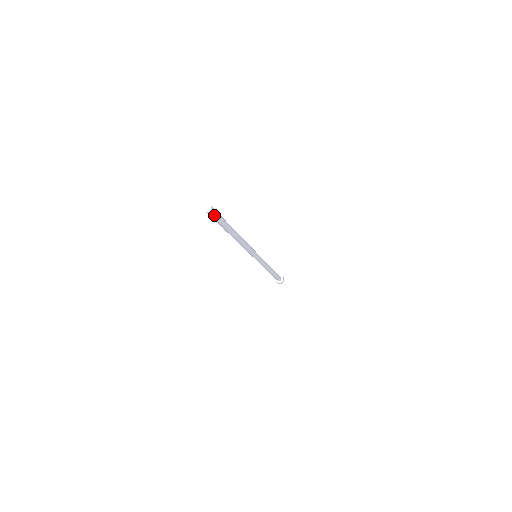
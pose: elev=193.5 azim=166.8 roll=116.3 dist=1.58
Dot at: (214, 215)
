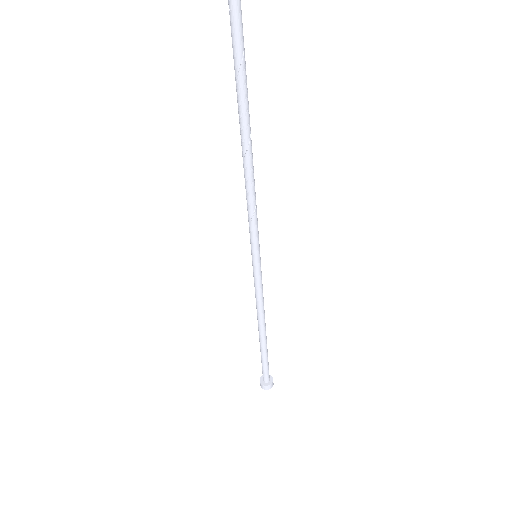
Dot at: (236, 20)
